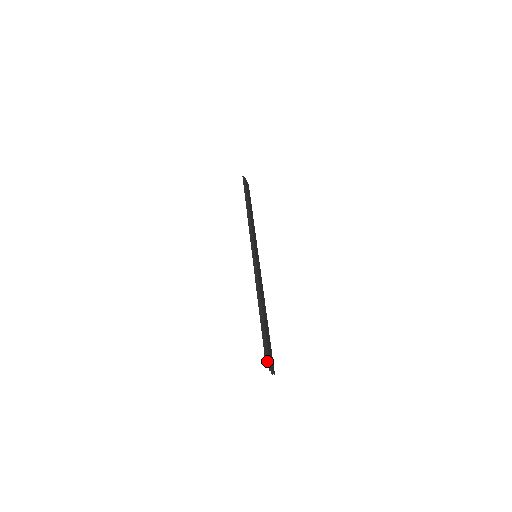
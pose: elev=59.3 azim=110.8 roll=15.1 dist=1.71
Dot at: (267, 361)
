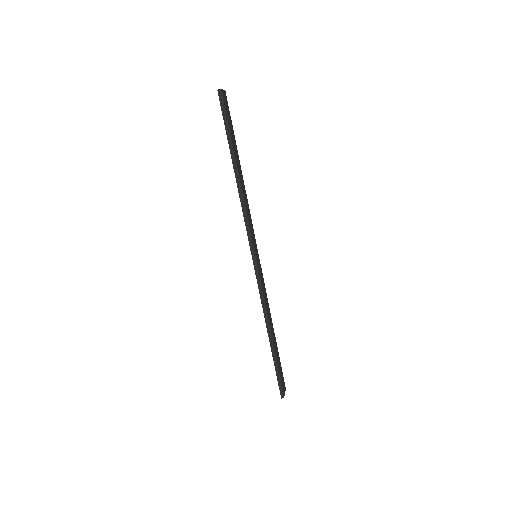
Dot at: (282, 394)
